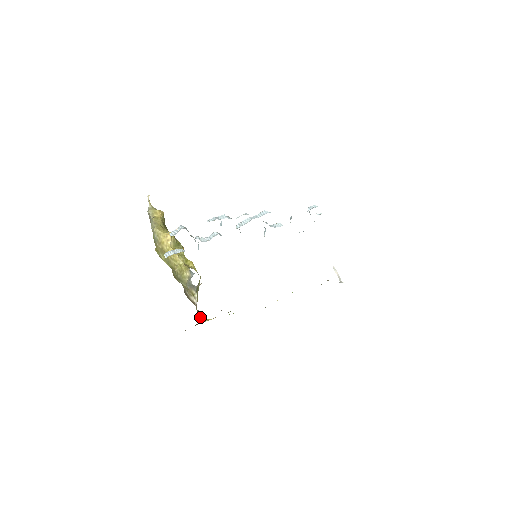
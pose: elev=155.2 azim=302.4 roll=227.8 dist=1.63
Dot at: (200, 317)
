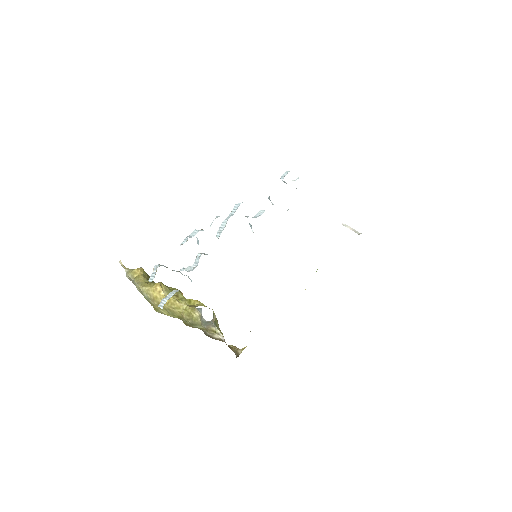
Dot at: (234, 351)
